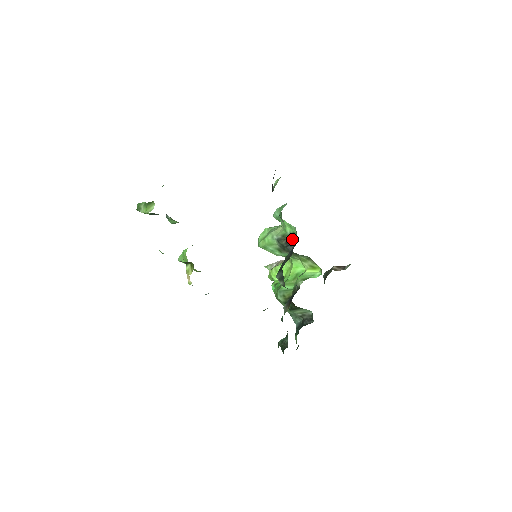
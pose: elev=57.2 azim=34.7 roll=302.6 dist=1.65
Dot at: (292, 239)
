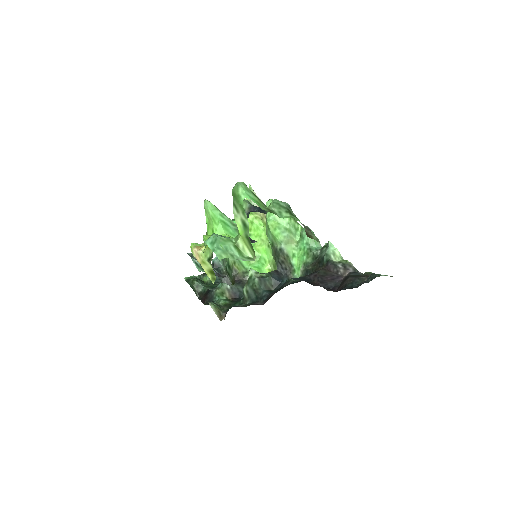
Dot at: (288, 268)
